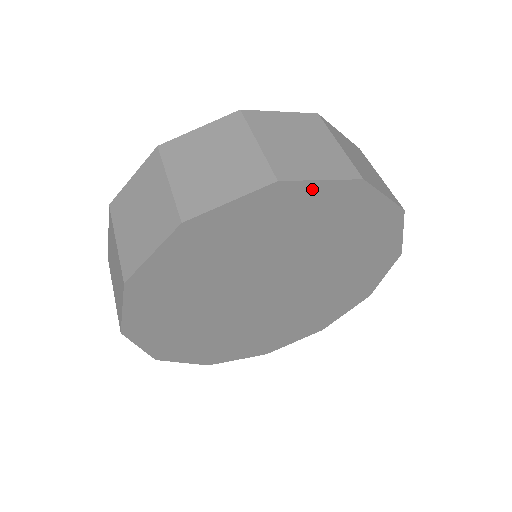
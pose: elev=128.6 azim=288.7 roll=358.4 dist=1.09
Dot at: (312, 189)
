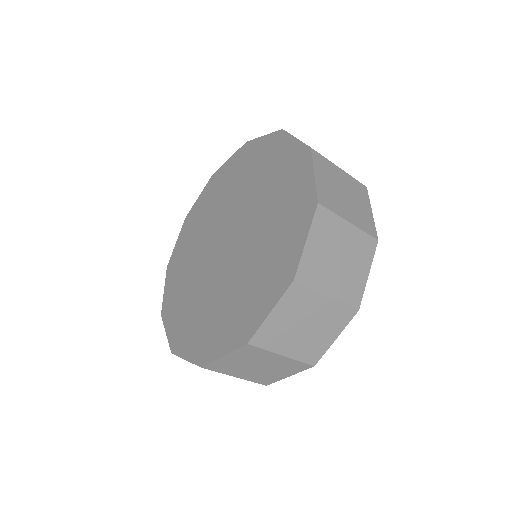
Dot at: occluded
